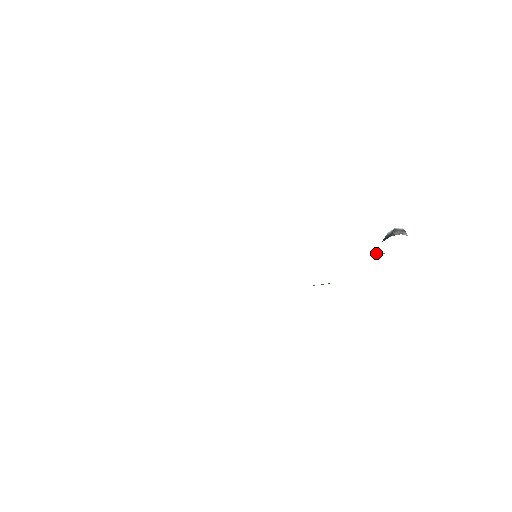
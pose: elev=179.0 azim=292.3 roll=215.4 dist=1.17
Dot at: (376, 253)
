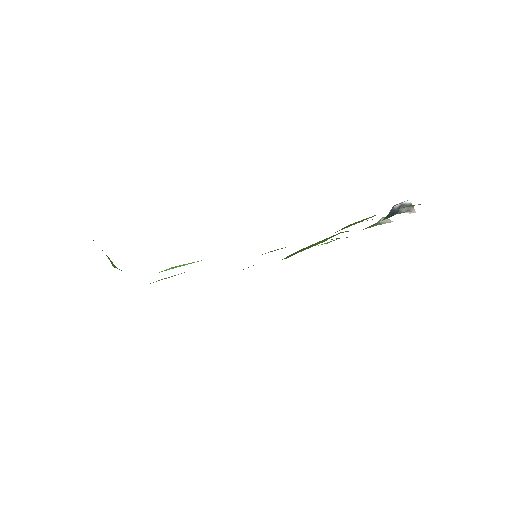
Dot at: (382, 221)
